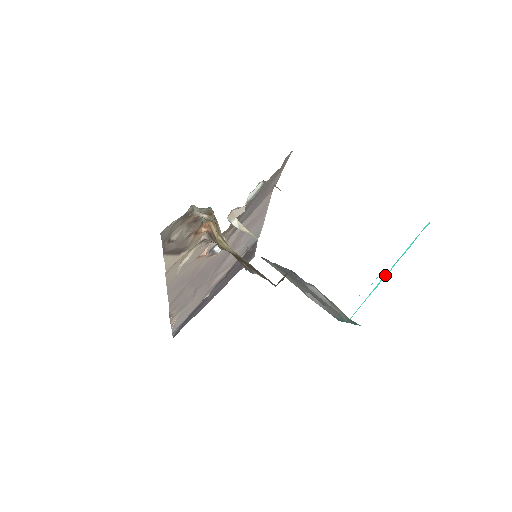
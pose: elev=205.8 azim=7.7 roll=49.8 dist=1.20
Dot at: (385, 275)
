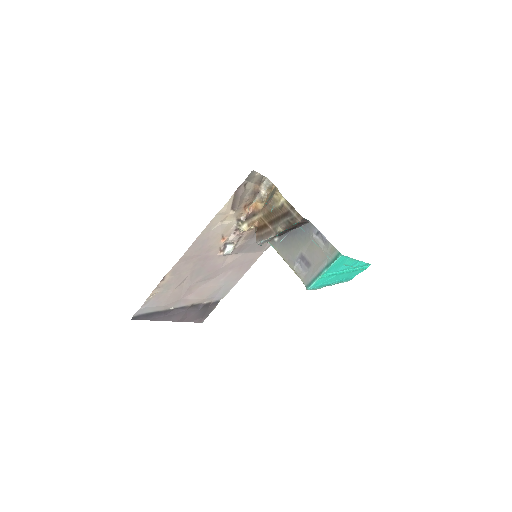
Dot at: (344, 271)
